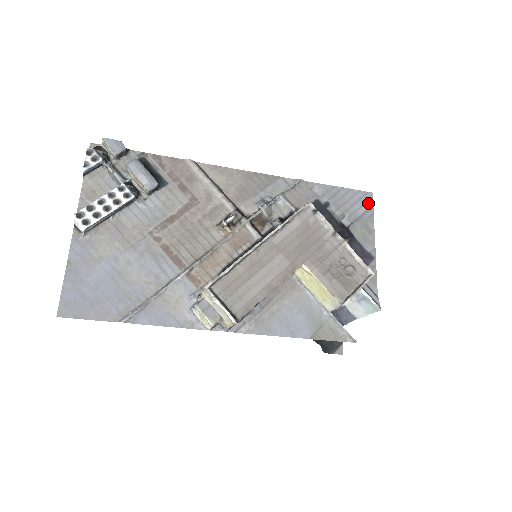
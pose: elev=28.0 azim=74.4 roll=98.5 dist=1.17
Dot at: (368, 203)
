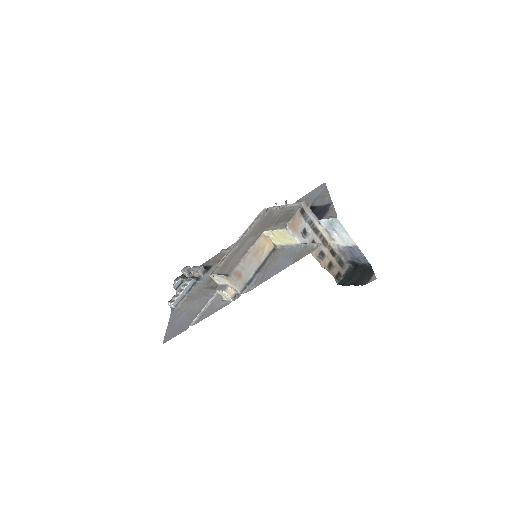
Dot at: (323, 188)
